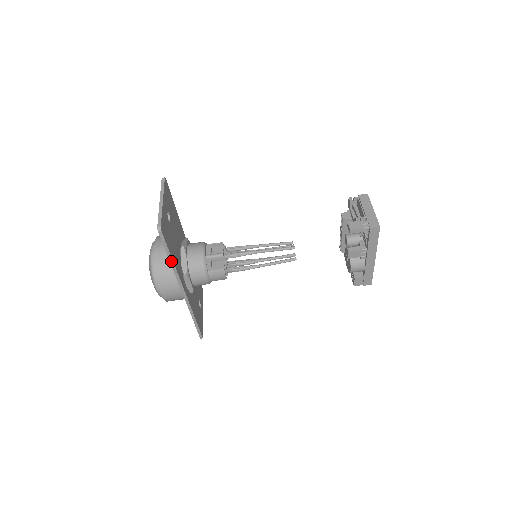
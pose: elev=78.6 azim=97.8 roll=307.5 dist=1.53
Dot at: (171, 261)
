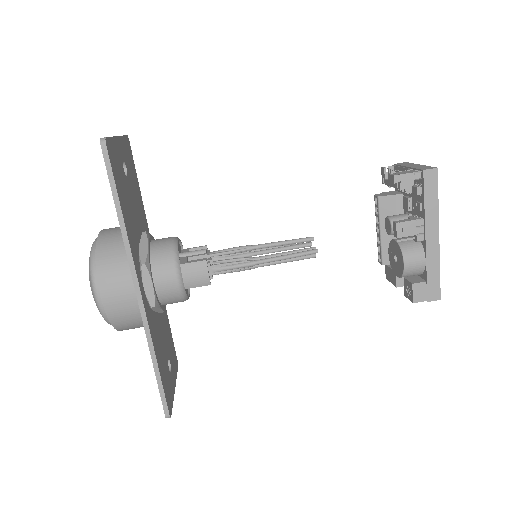
Dot at: (119, 213)
